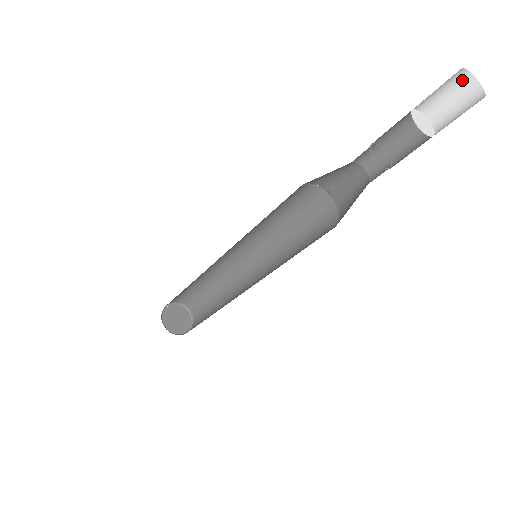
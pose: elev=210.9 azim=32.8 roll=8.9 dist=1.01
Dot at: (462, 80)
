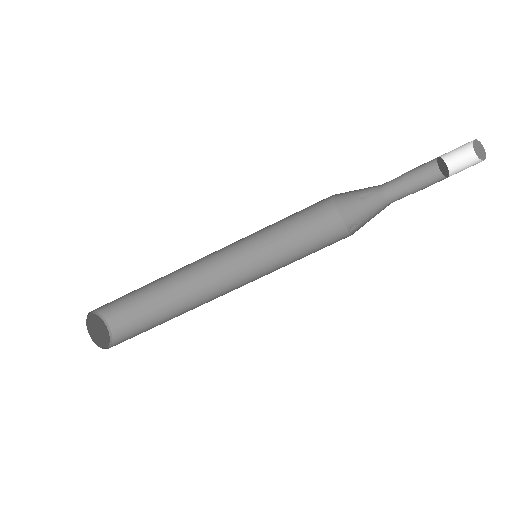
Dot at: (472, 160)
